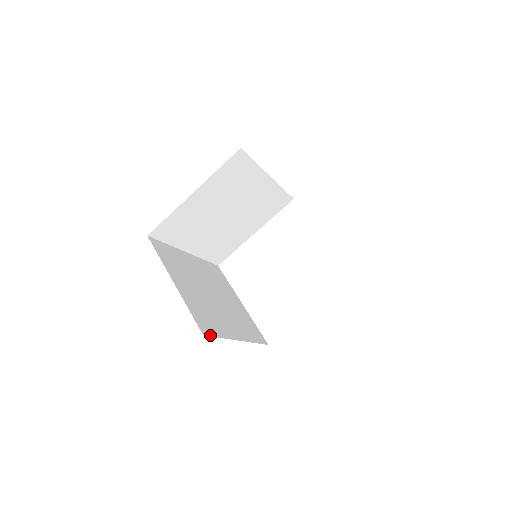
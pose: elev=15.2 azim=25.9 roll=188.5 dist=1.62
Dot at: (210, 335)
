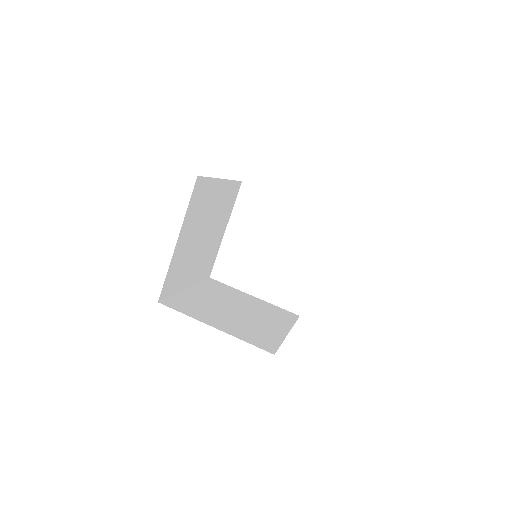
Dot at: (276, 350)
